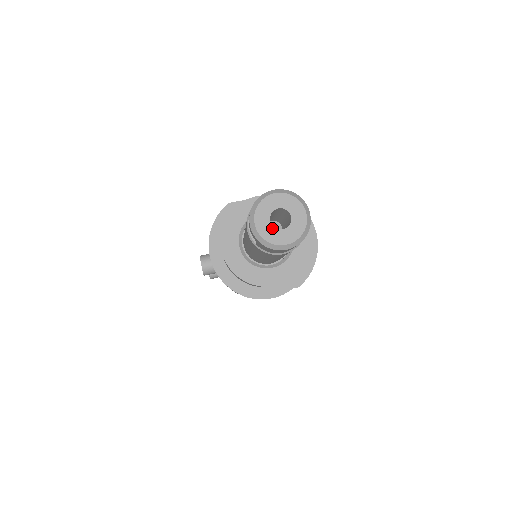
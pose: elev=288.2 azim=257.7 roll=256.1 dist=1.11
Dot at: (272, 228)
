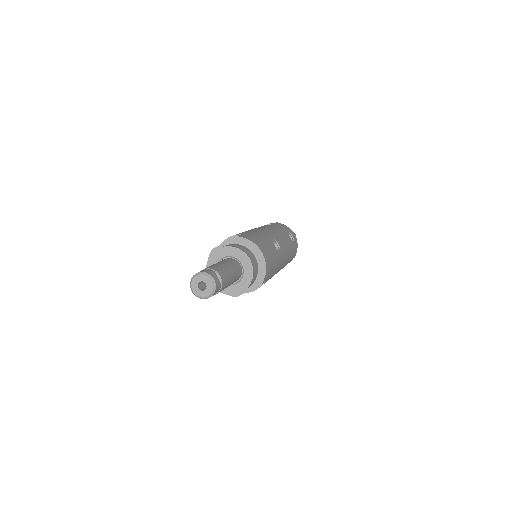
Dot at: (200, 291)
